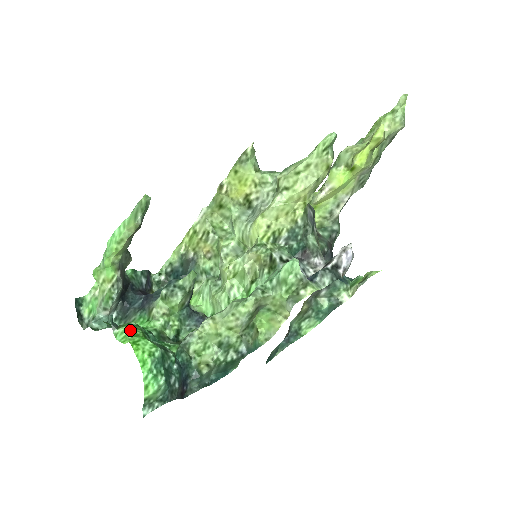
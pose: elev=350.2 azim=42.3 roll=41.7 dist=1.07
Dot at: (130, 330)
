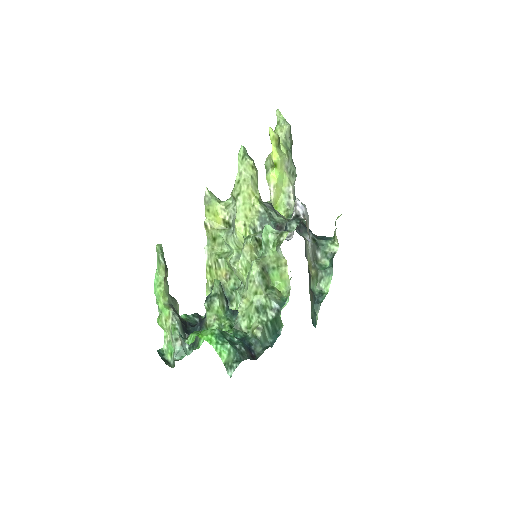
Dot at: (194, 333)
